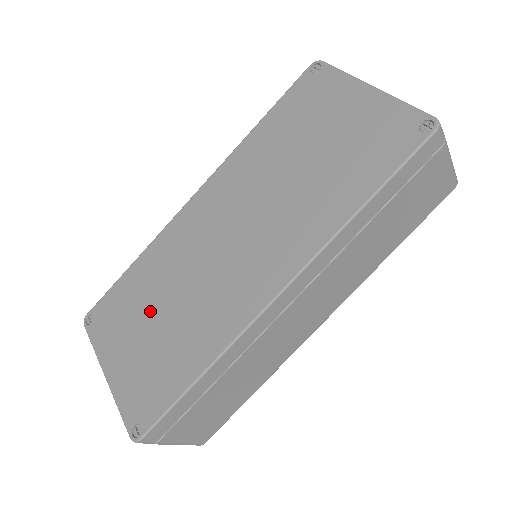
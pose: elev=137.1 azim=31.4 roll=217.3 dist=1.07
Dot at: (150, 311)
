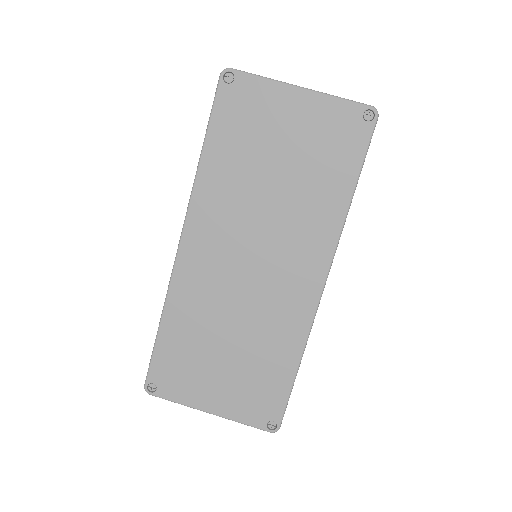
Dot at: (215, 350)
